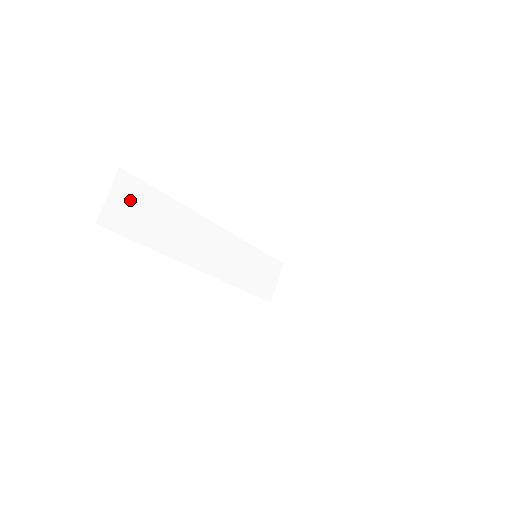
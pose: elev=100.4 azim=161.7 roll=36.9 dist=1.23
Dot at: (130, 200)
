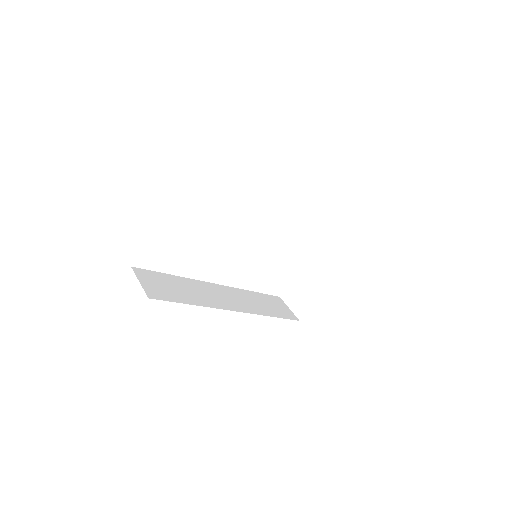
Dot at: (154, 282)
